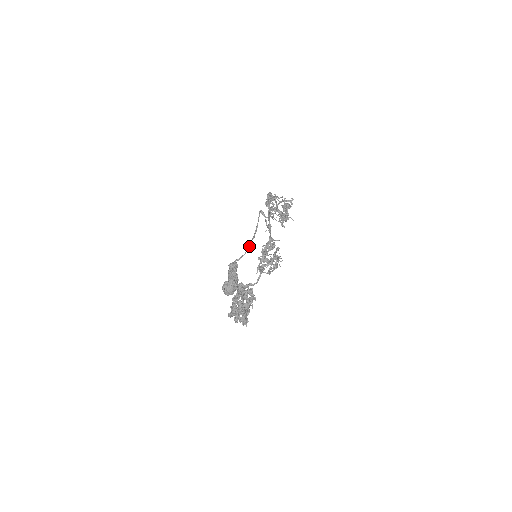
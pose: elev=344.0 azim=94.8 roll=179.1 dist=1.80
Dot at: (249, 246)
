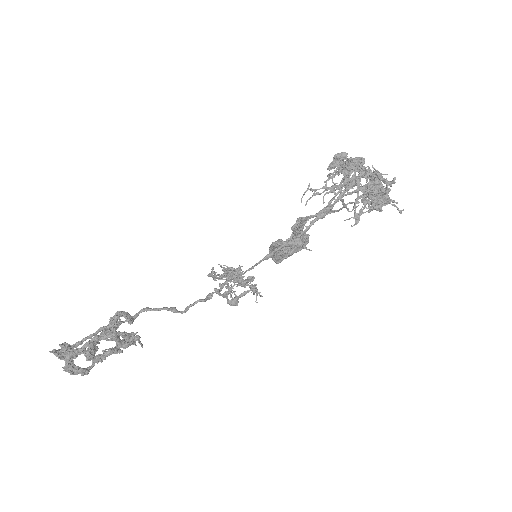
Dot at: (344, 204)
